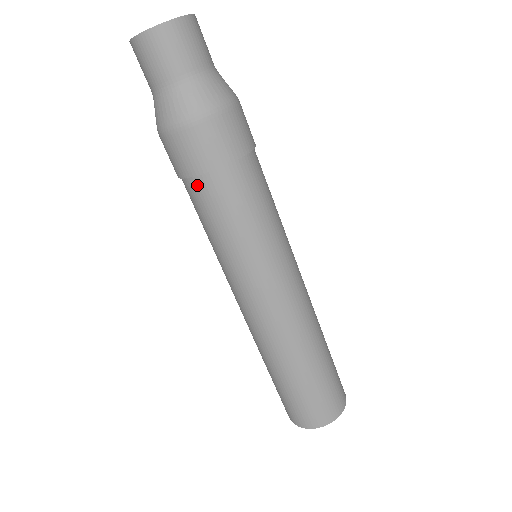
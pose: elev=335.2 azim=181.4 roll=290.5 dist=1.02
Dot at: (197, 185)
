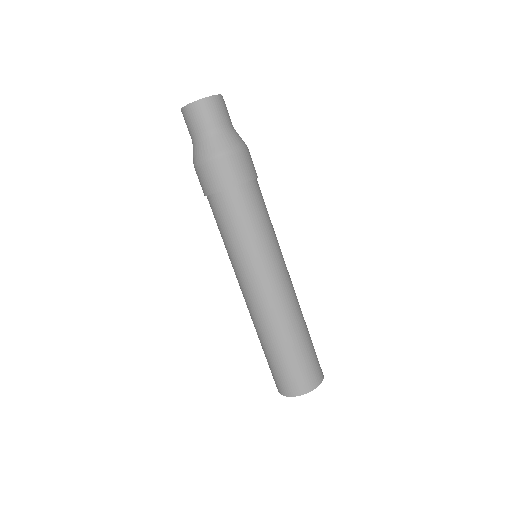
Dot at: (232, 195)
